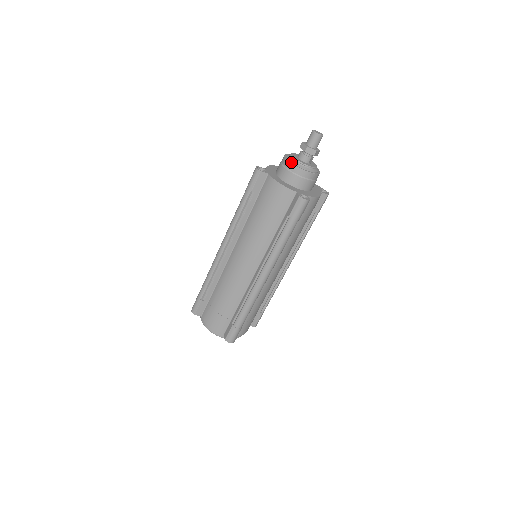
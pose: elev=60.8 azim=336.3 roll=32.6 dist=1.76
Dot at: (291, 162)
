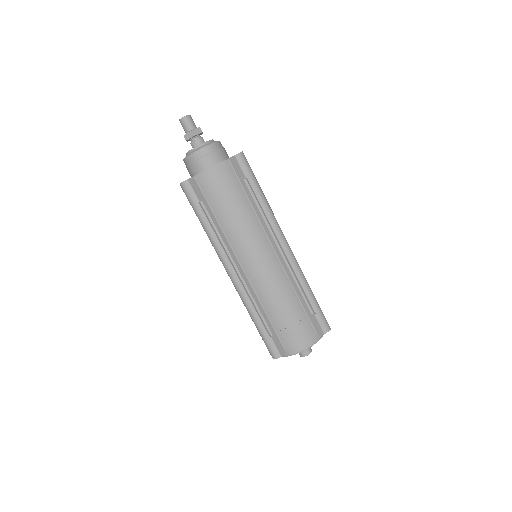
Dot at: (196, 151)
